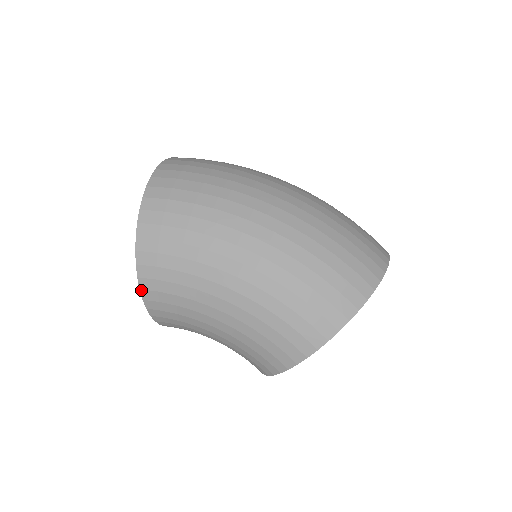
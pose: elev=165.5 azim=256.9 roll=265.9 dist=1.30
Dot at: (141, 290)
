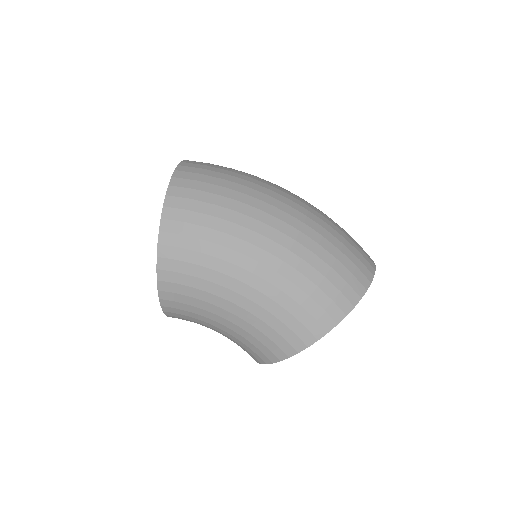
Dot at: (158, 281)
